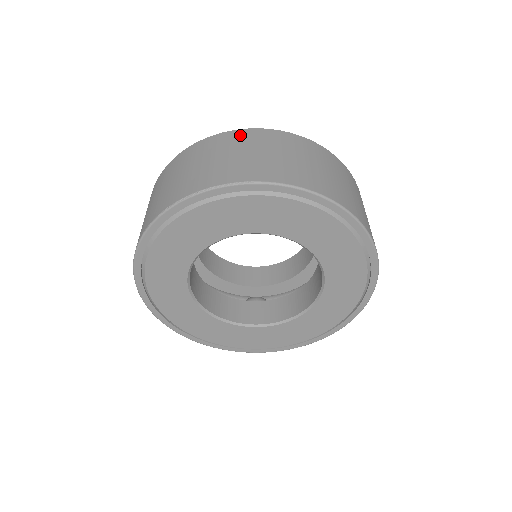
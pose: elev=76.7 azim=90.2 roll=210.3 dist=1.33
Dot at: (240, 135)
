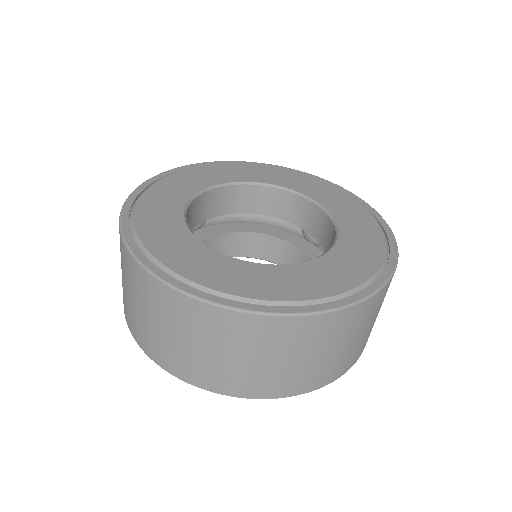
Dot at: occluded
